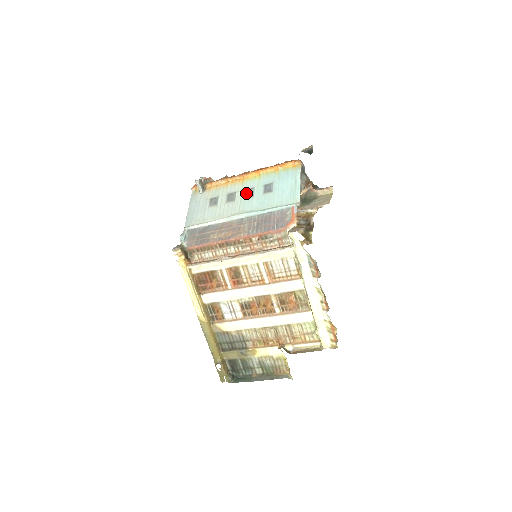
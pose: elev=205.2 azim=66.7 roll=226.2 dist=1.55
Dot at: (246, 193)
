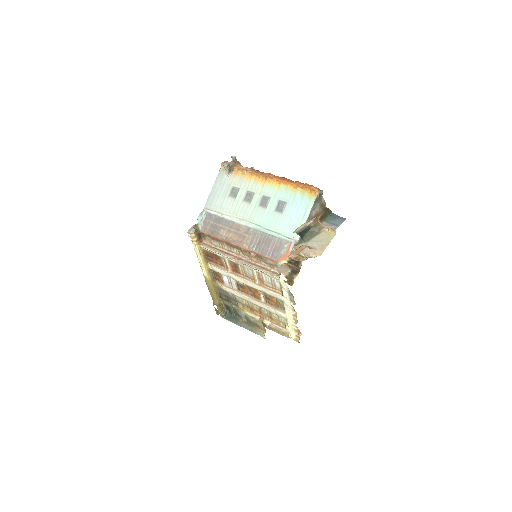
Dot at: (262, 201)
